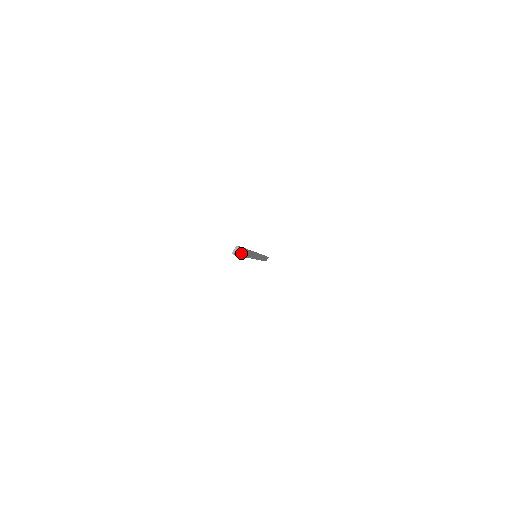
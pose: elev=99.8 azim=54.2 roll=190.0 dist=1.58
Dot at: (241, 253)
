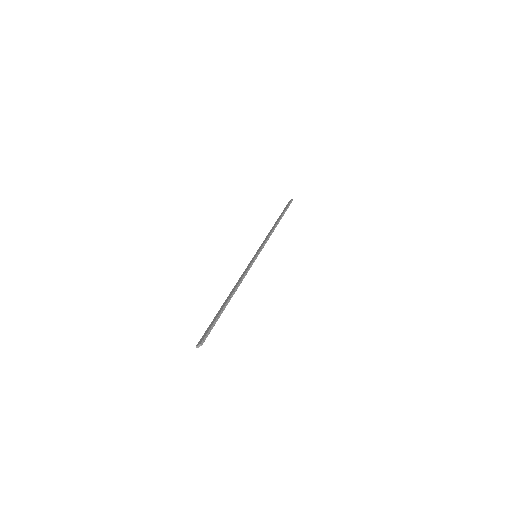
Dot at: (214, 323)
